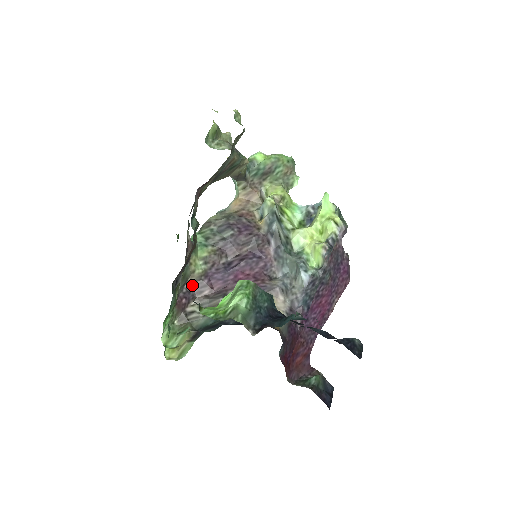
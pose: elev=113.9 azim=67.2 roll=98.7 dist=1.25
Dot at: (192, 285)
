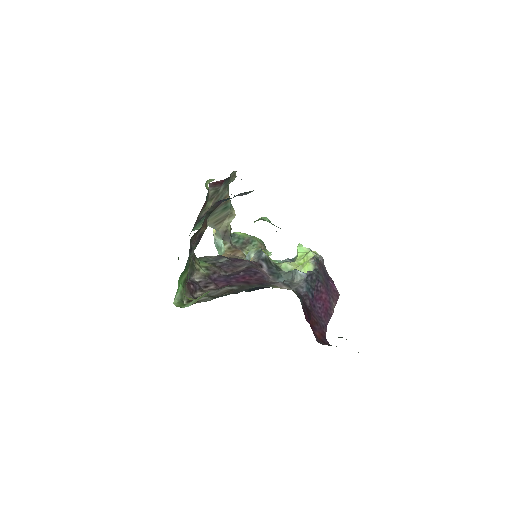
Dot at: (197, 281)
